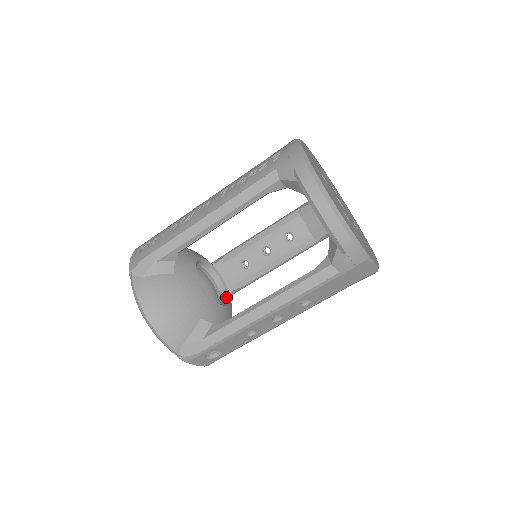
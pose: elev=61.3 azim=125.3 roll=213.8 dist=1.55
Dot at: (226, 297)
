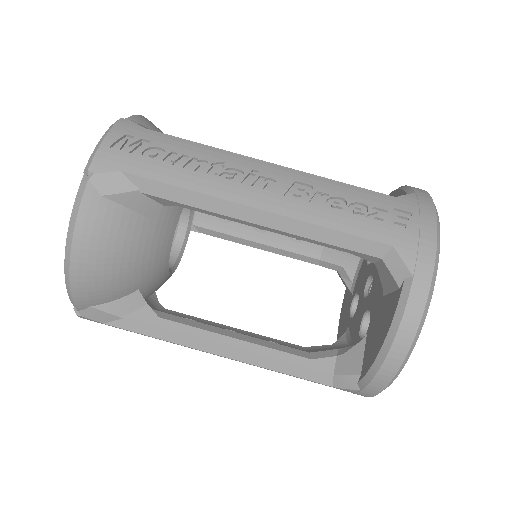
Dot at: (180, 252)
